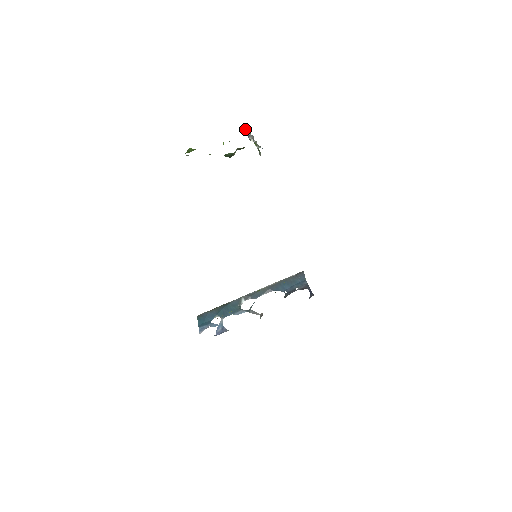
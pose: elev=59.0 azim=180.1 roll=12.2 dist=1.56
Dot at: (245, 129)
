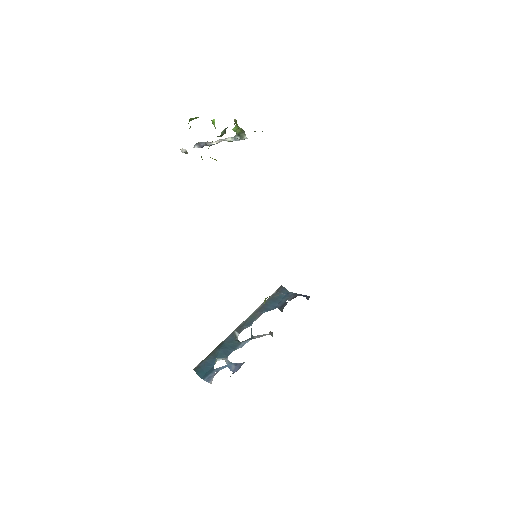
Dot at: (186, 152)
